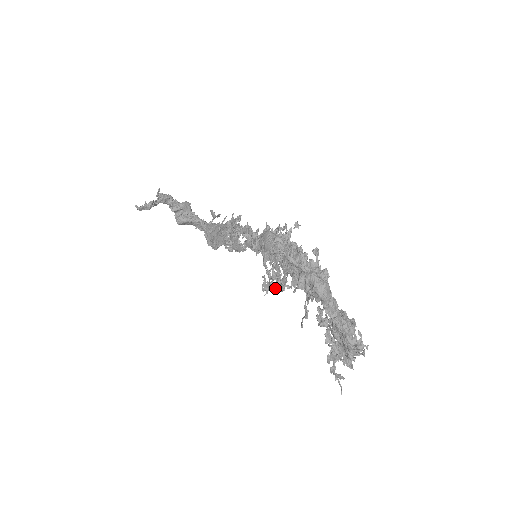
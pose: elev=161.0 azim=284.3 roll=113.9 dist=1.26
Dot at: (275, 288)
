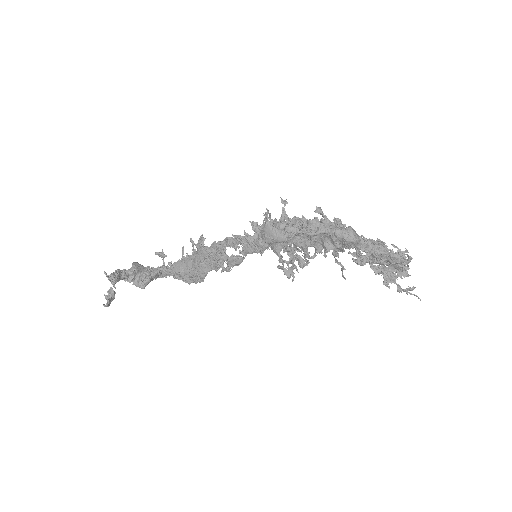
Dot at: (303, 267)
